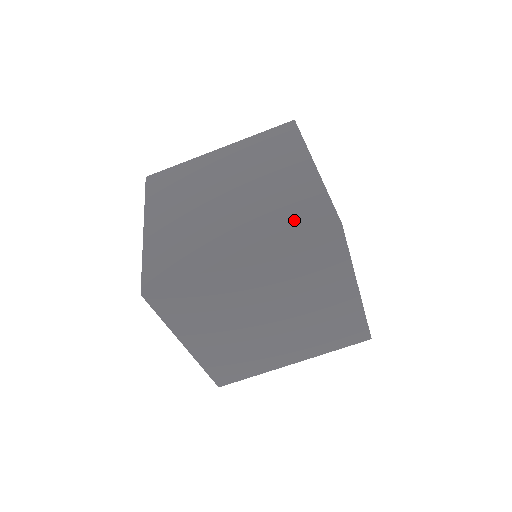
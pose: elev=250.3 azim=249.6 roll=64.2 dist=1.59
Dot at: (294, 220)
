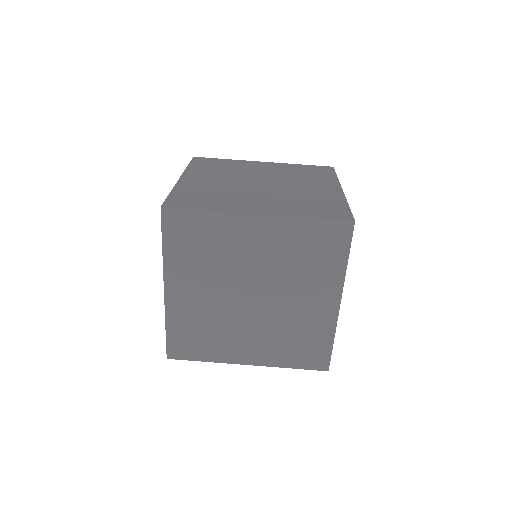
Dot at: (315, 209)
